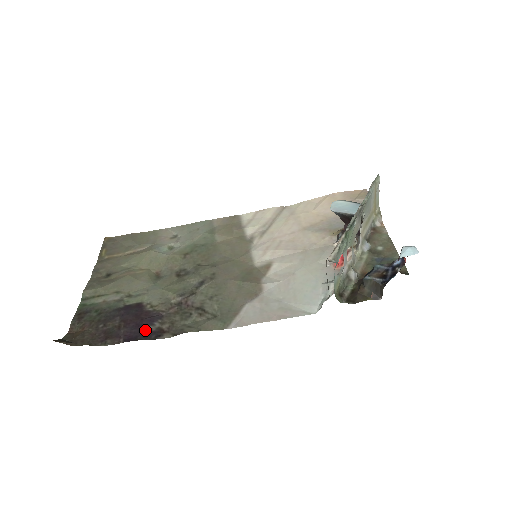
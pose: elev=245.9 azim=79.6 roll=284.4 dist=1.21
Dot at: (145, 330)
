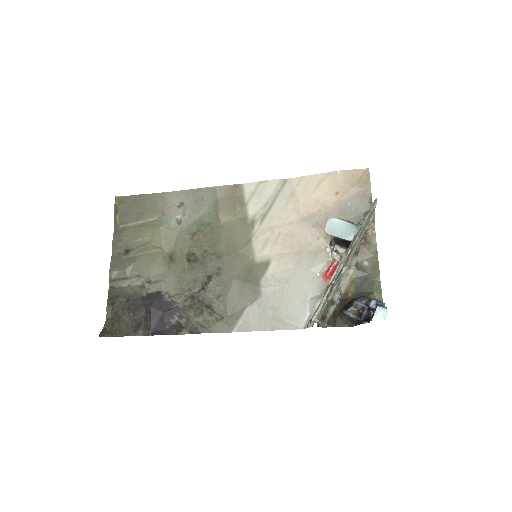
Dot at: (167, 324)
